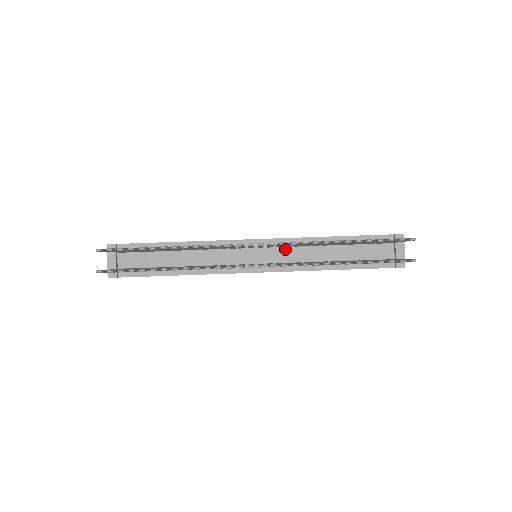
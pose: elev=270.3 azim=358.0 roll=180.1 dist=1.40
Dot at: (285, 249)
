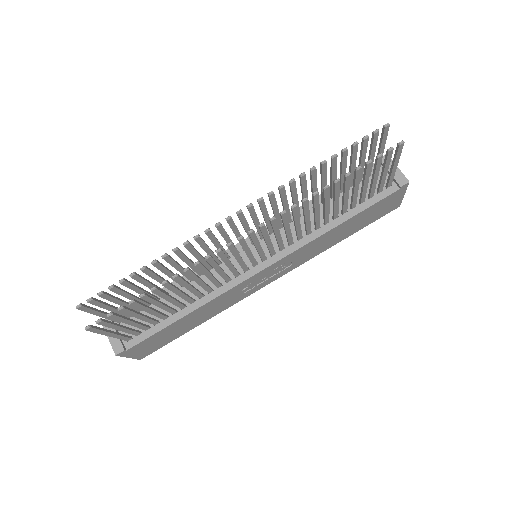
Dot at: (280, 232)
